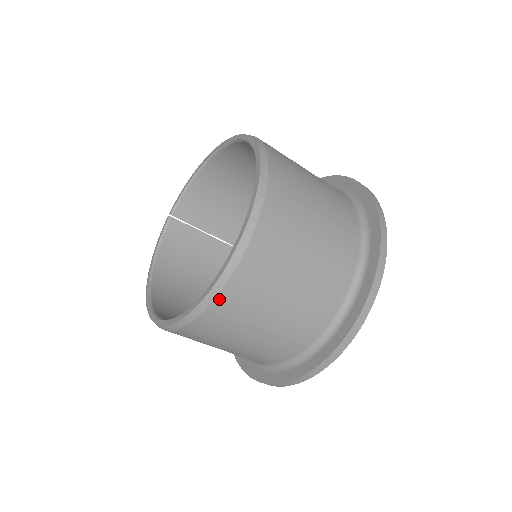
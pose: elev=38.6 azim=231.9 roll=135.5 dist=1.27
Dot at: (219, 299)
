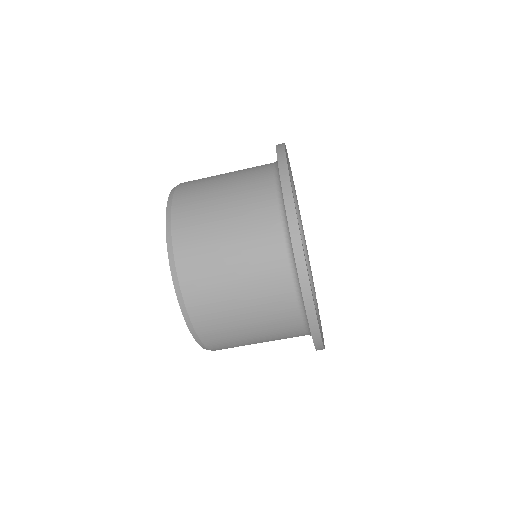
Dot at: (176, 248)
